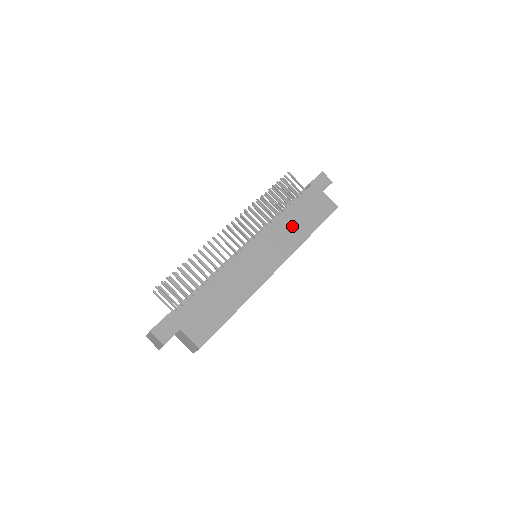
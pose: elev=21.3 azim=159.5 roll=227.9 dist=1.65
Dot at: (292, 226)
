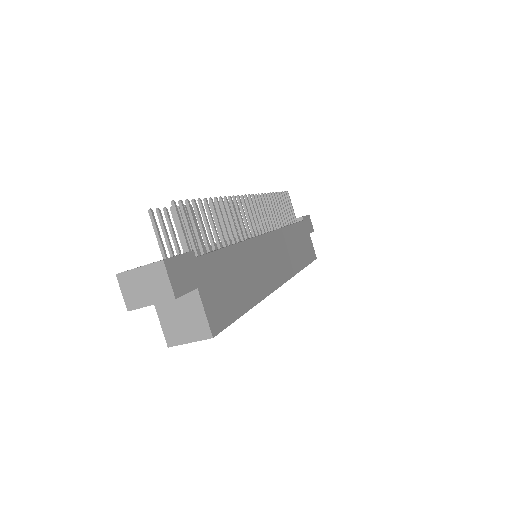
Dot at: (293, 247)
